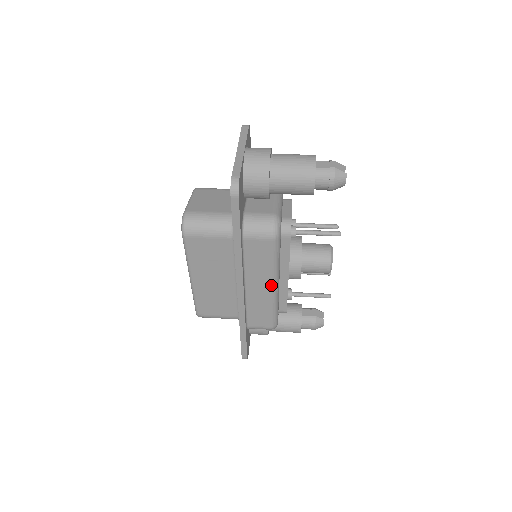
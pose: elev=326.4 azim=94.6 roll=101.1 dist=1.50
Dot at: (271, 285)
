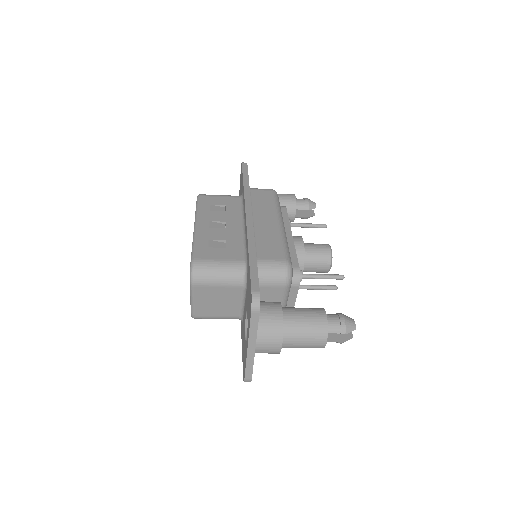
Dot at: (277, 219)
